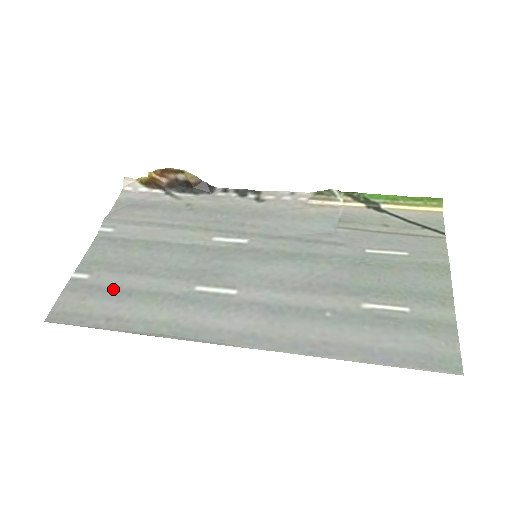
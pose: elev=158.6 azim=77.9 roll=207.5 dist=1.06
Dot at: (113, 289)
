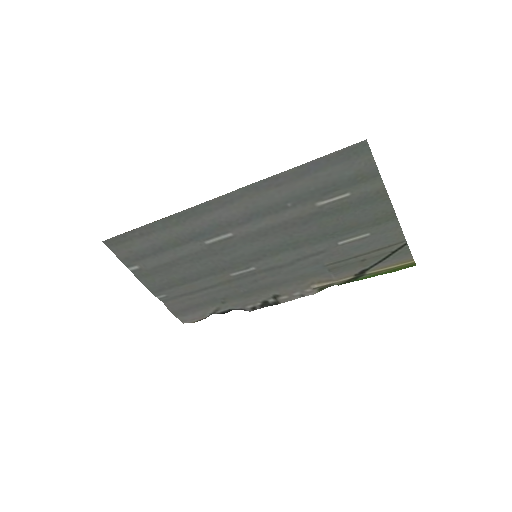
Dot at: (151, 255)
